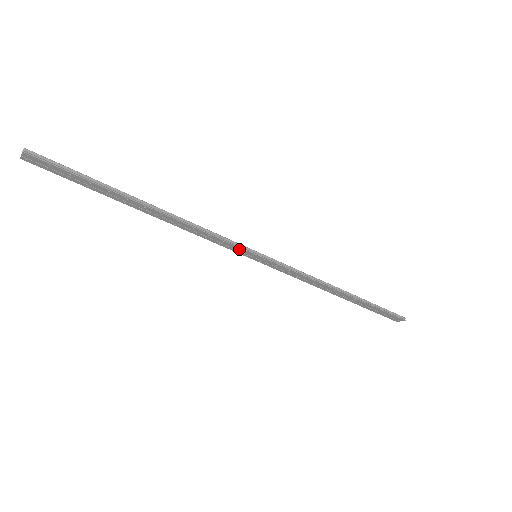
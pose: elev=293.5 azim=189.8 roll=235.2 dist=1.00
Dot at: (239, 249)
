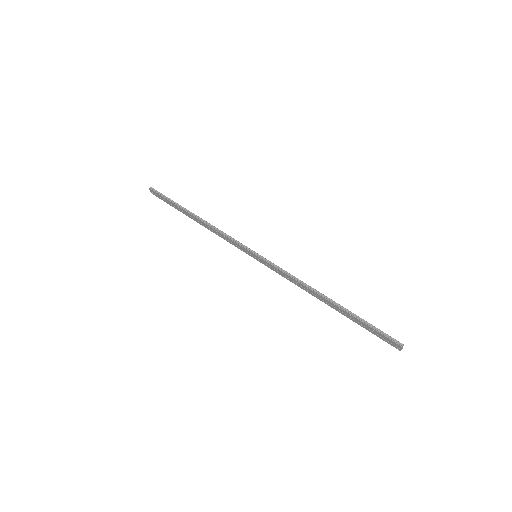
Dot at: (243, 248)
